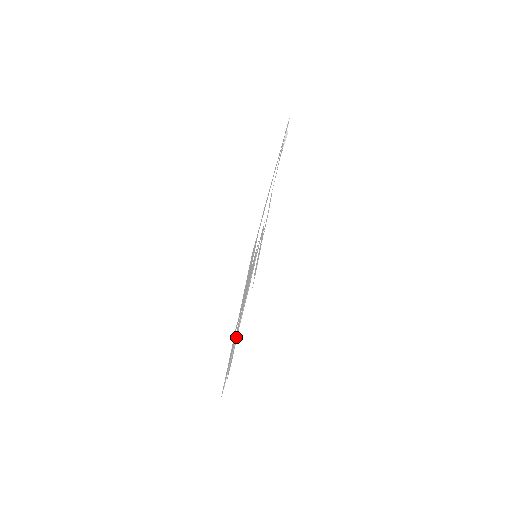
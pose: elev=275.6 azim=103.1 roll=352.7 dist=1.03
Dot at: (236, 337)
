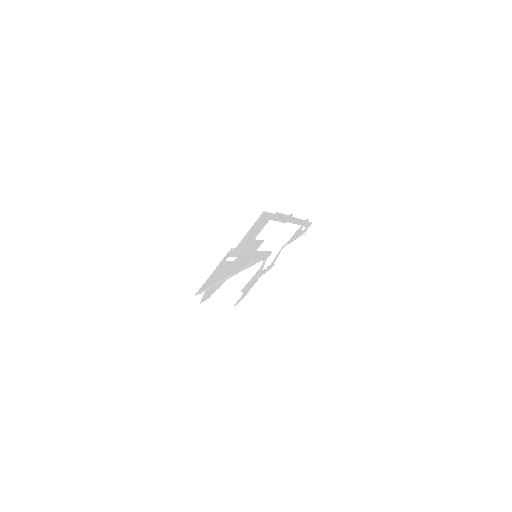
Dot at: (221, 281)
